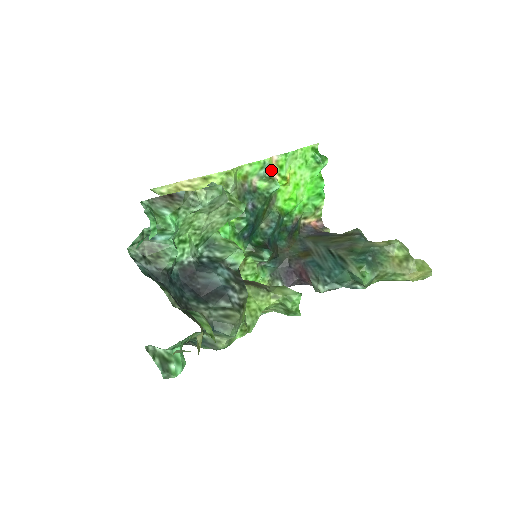
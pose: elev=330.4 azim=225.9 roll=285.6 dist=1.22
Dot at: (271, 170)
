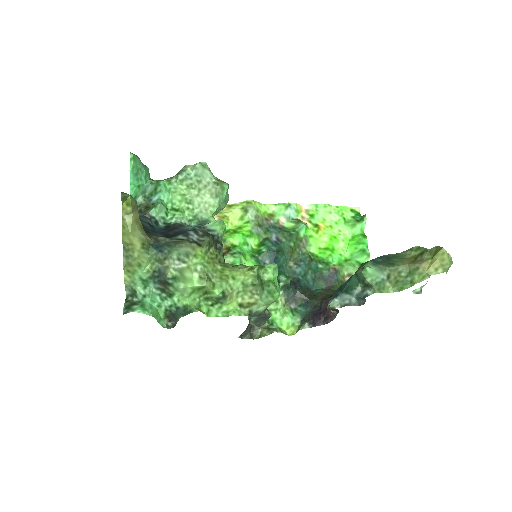
Dot at: (301, 216)
